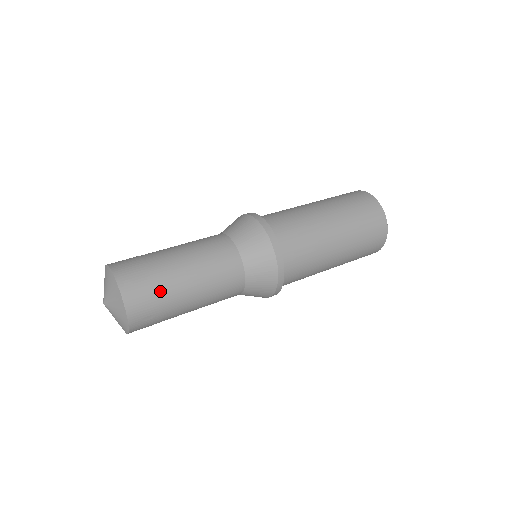
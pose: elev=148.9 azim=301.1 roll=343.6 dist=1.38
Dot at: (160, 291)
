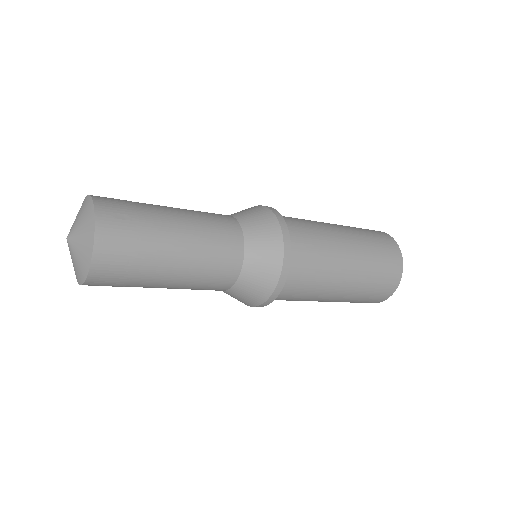
Dot at: (136, 203)
